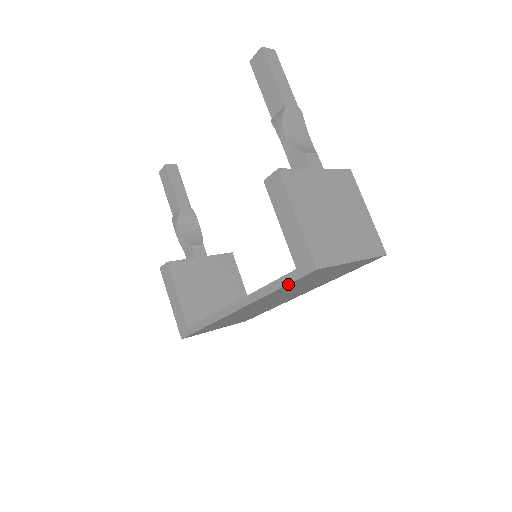
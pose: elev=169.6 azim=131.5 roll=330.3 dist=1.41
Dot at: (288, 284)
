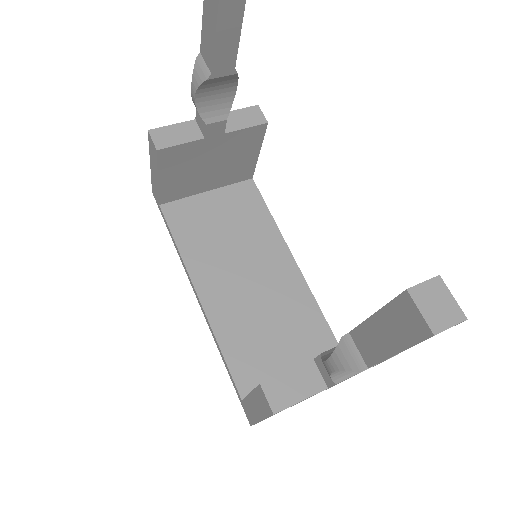
Dot at: (233, 383)
